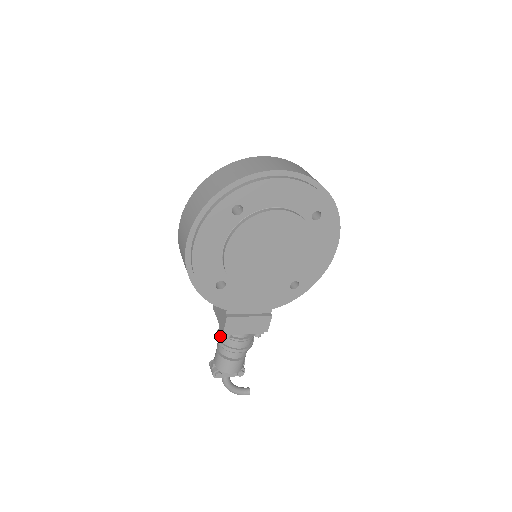
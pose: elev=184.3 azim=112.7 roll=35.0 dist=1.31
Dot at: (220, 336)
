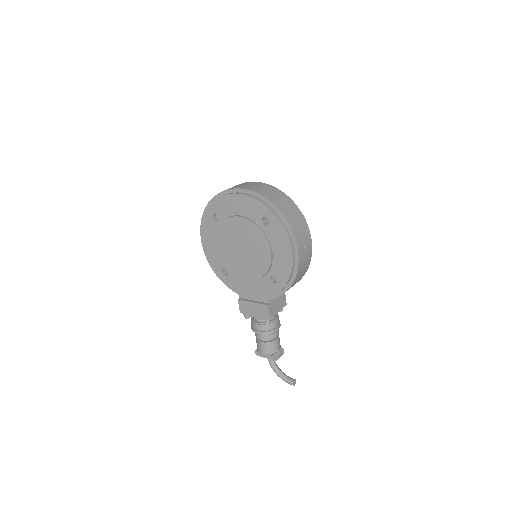
Dot at: occluded
